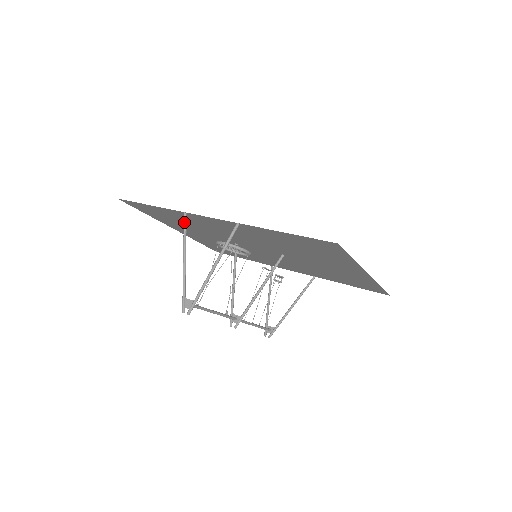
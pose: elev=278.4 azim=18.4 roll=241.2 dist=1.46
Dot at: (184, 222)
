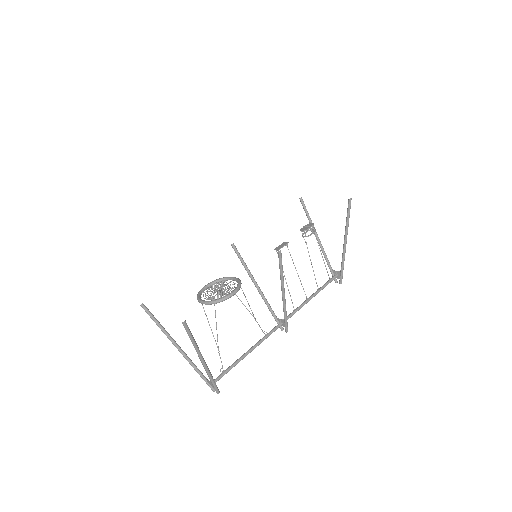
Dot at: occluded
